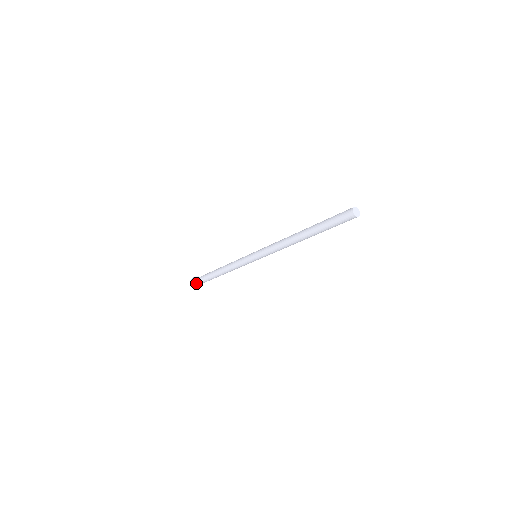
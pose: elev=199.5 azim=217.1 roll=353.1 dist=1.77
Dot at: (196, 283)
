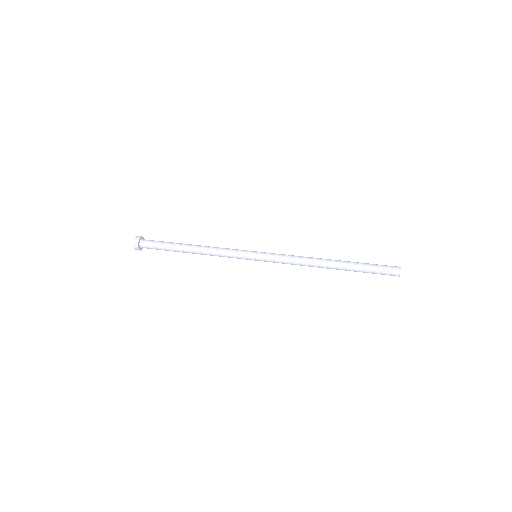
Dot at: (141, 246)
